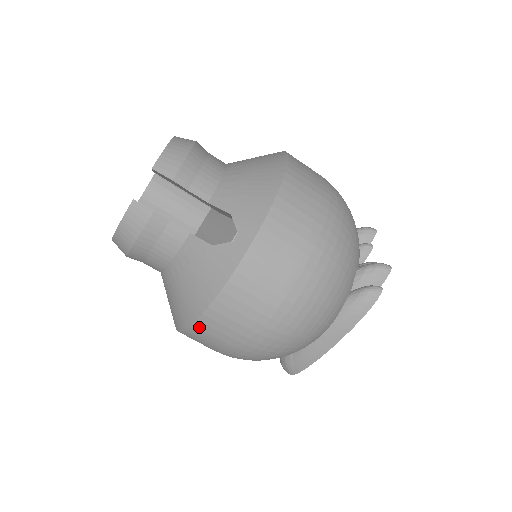
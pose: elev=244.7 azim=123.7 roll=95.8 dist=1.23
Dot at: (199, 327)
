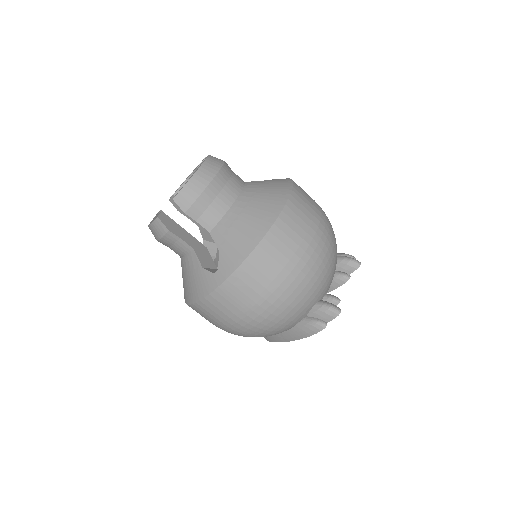
Dot at: occluded
